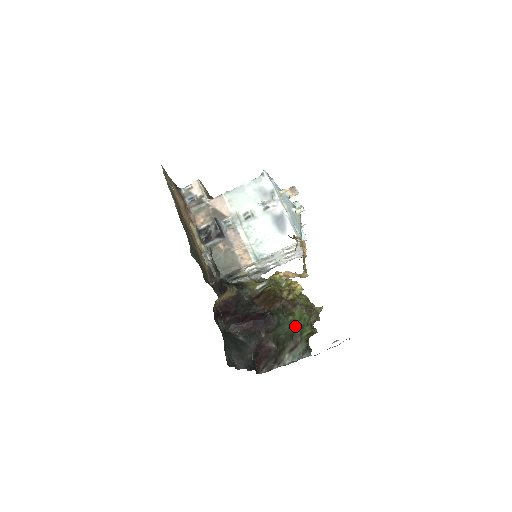
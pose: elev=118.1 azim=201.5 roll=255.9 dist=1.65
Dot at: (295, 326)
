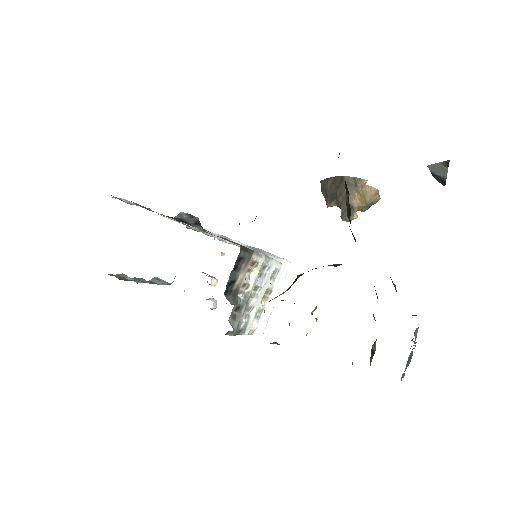
Dot at: occluded
